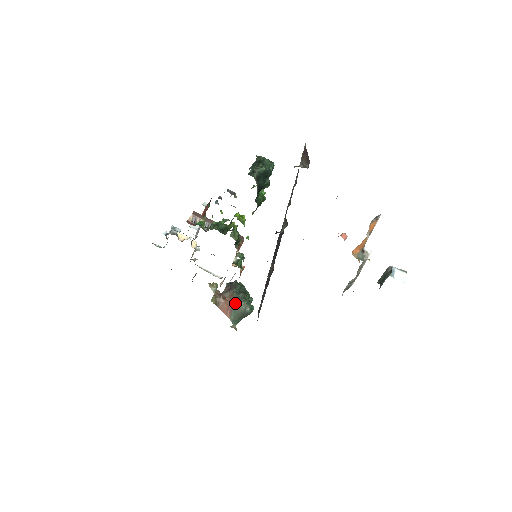
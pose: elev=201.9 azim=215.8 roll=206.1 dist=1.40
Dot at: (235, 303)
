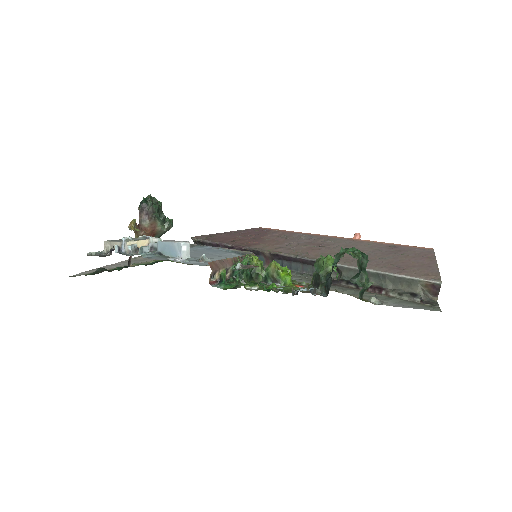
Dot at: (159, 231)
